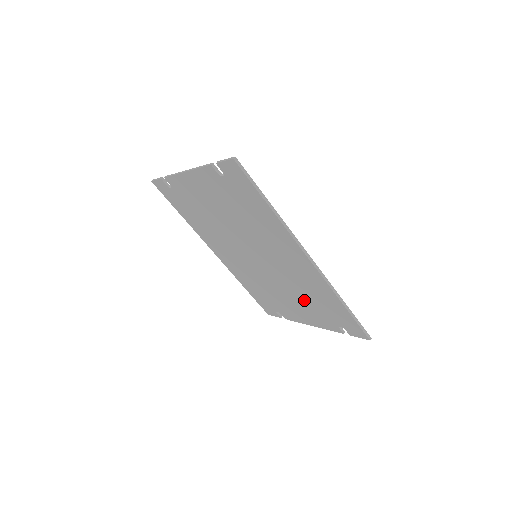
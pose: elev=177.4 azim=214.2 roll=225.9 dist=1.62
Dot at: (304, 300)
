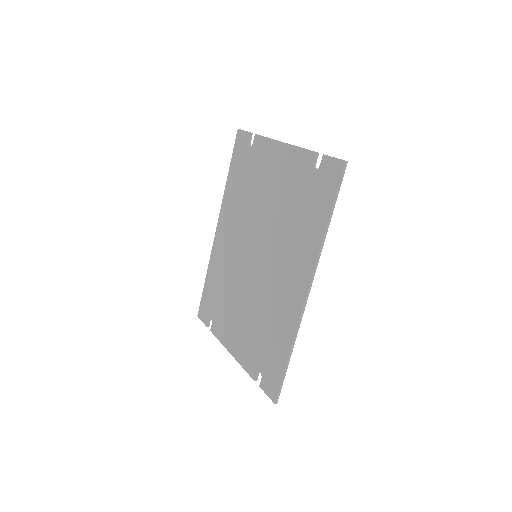
Dot at: (254, 325)
